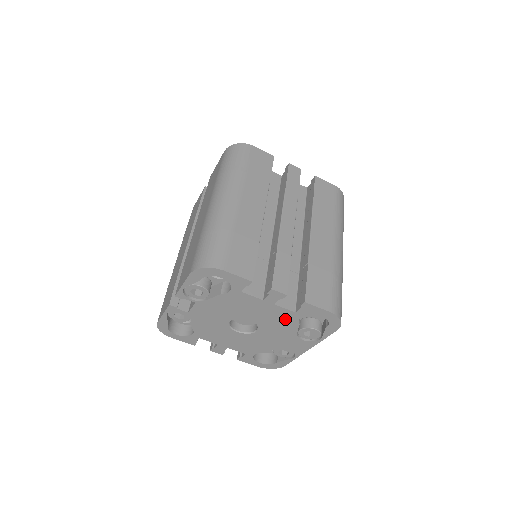
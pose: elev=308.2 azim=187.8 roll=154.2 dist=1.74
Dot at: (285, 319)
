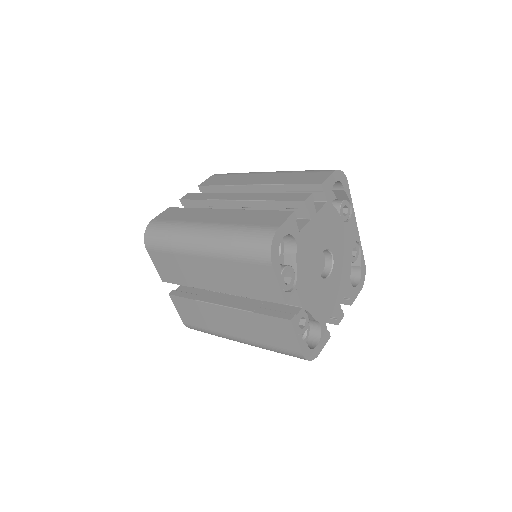
Dot at: (330, 218)
